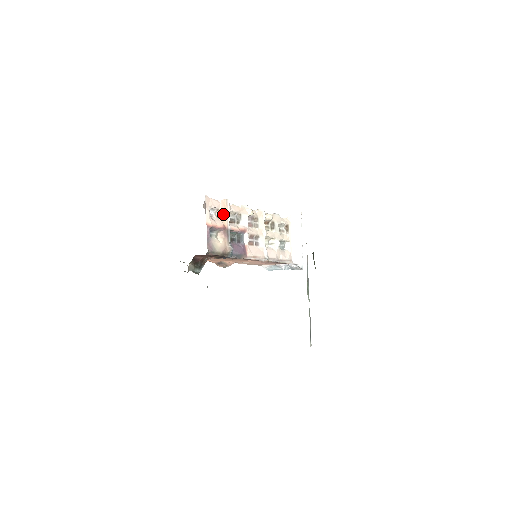
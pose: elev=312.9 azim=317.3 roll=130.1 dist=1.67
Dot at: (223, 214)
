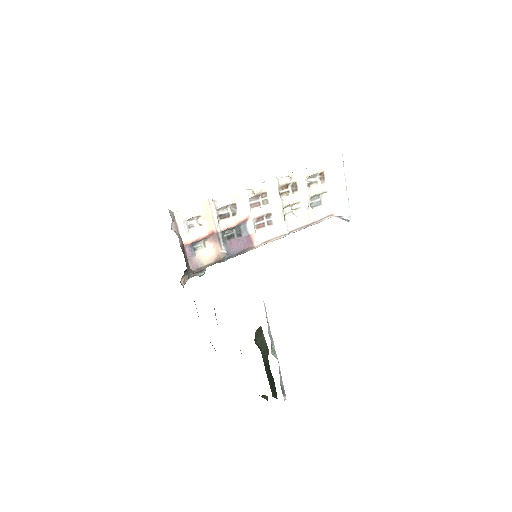
Dot at: (207, 218)
